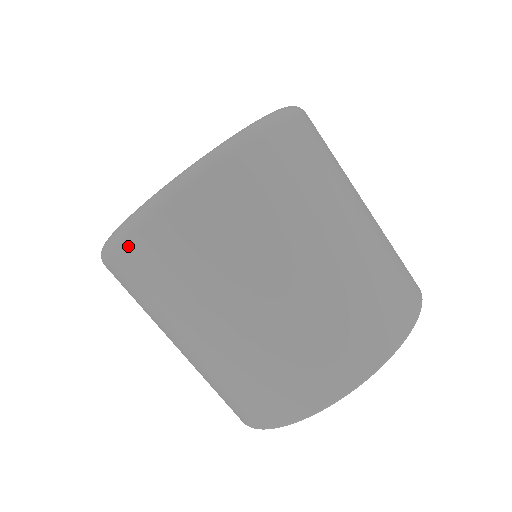
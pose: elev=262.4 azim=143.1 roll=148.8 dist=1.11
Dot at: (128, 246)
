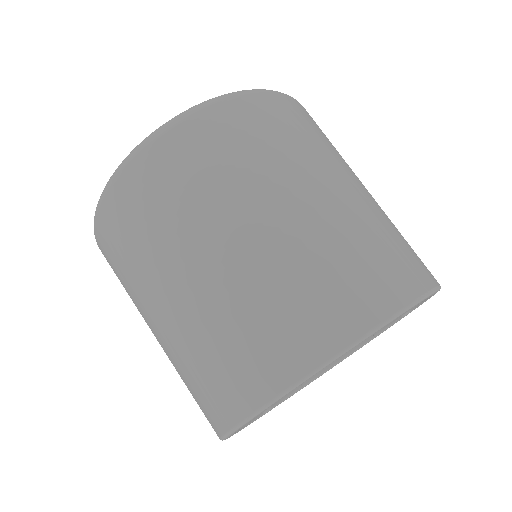
Dot at: (101, 250)
